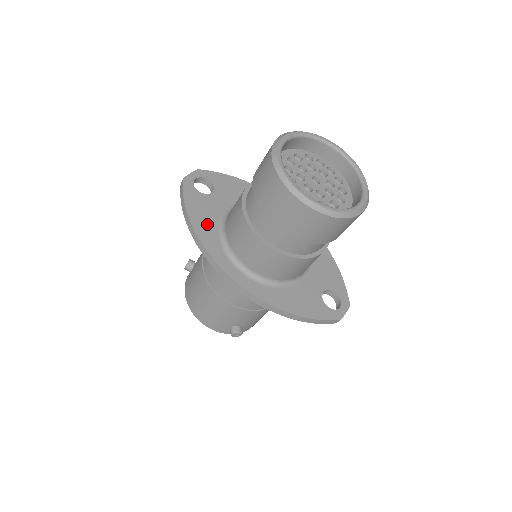
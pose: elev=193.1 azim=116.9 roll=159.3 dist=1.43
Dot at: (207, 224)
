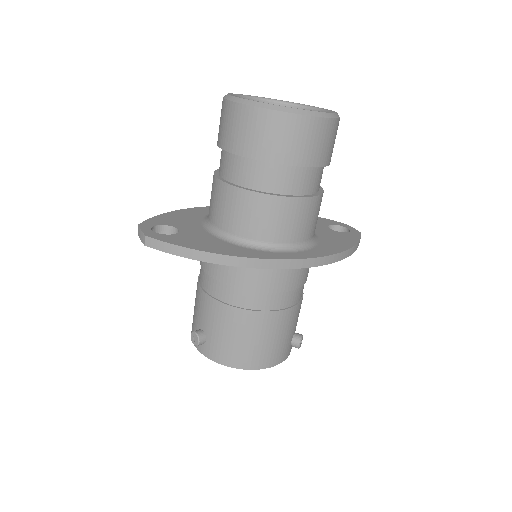
Dot at: (220, 246)
